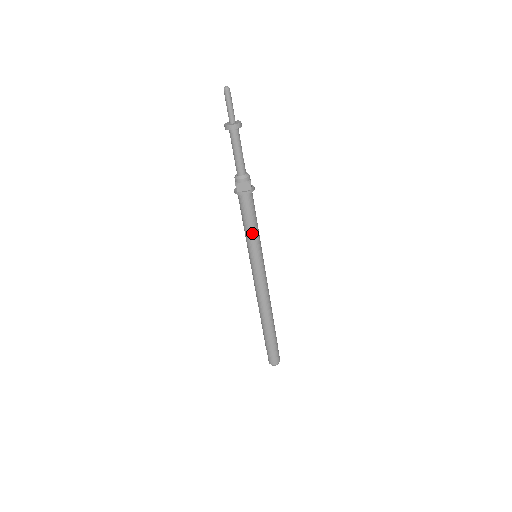
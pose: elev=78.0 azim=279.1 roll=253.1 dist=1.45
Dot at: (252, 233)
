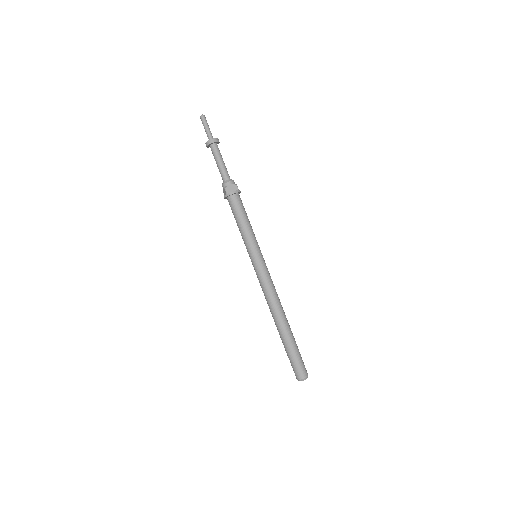
Dot at: (248, 230)
